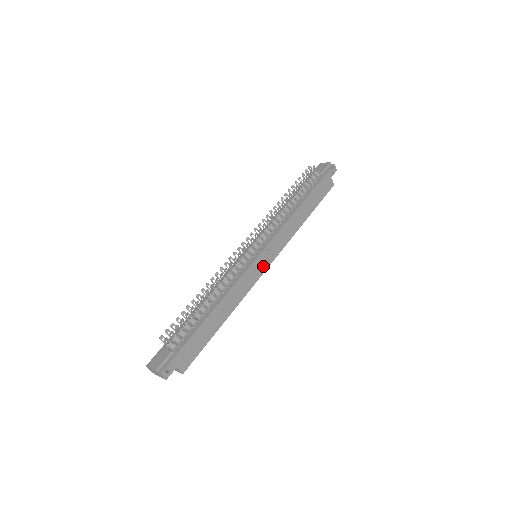
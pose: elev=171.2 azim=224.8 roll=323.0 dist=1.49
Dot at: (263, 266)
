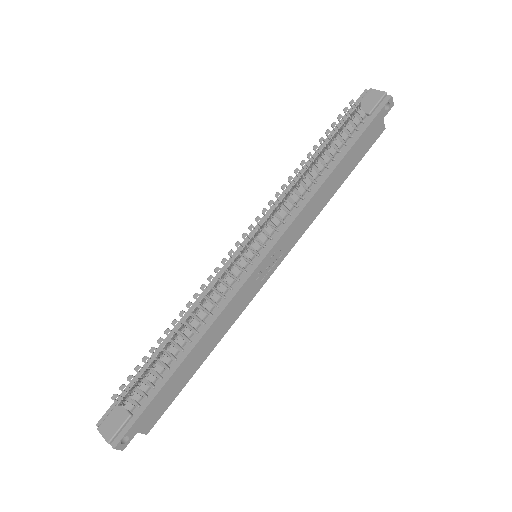
Dot at: (265, 274)
